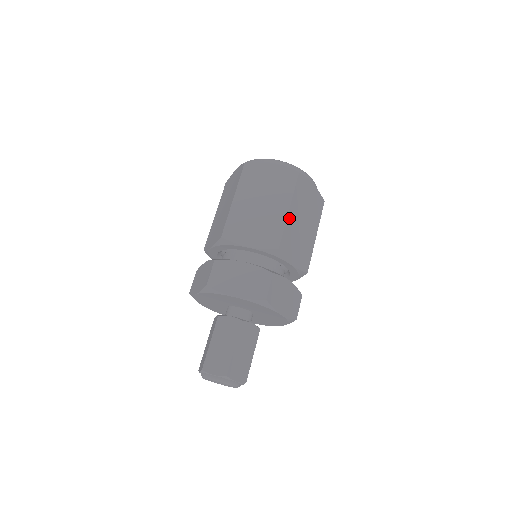
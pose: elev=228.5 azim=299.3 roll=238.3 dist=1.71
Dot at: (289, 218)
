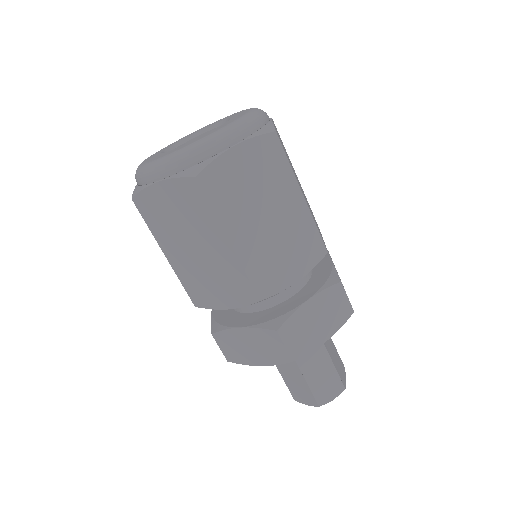
Dot at: (240, 250)
